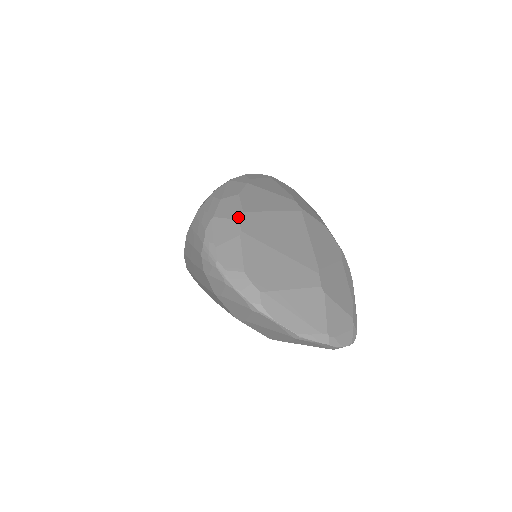
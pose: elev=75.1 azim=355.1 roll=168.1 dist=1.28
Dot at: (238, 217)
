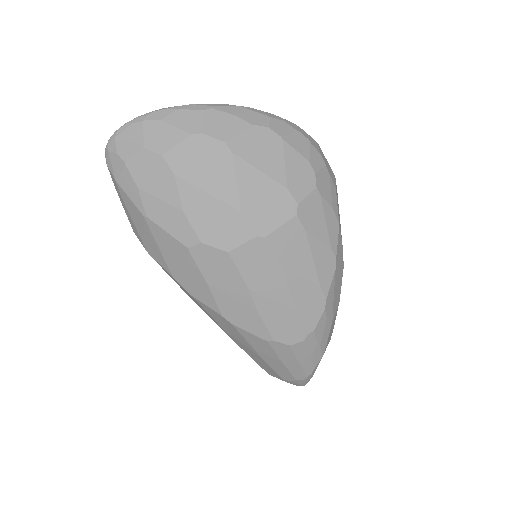
Dot at: occluded
